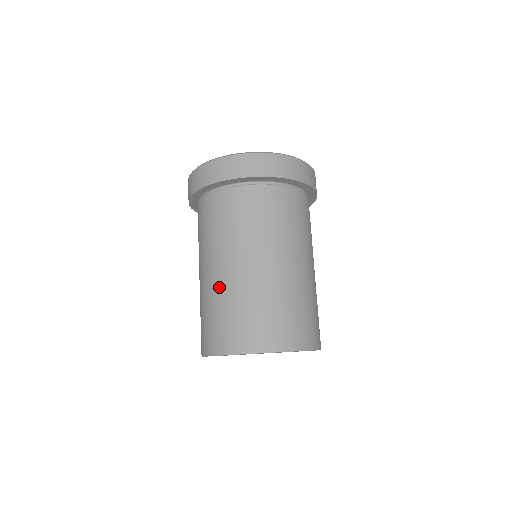
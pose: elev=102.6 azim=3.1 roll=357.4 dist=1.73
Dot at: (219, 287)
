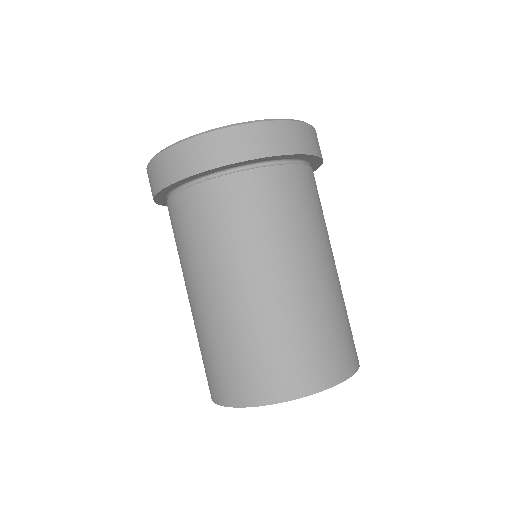
Dot at: (270, 309)
